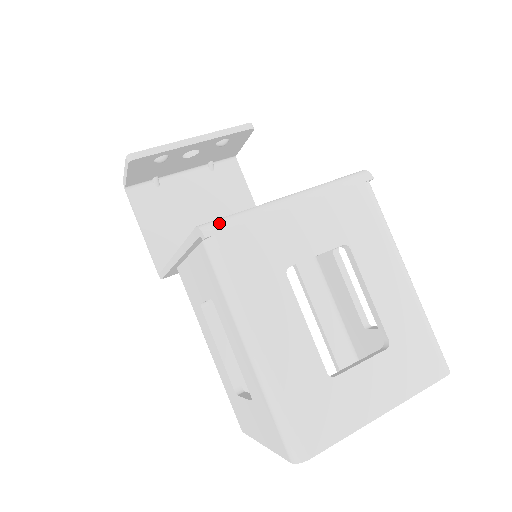
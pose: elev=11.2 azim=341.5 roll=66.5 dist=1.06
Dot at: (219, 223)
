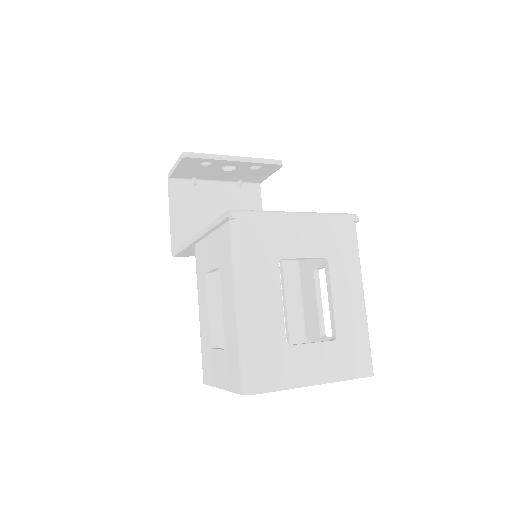
Dot at: (244, 212)
